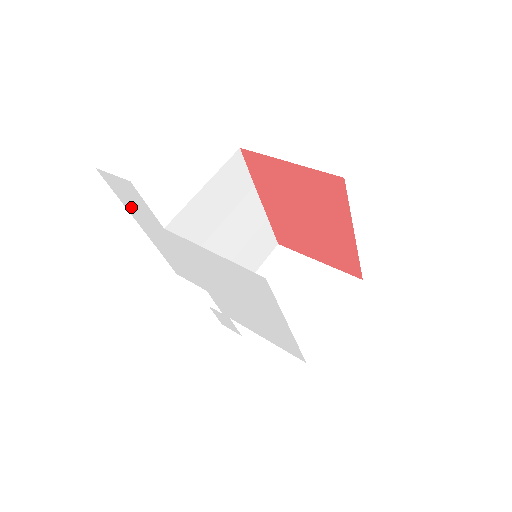
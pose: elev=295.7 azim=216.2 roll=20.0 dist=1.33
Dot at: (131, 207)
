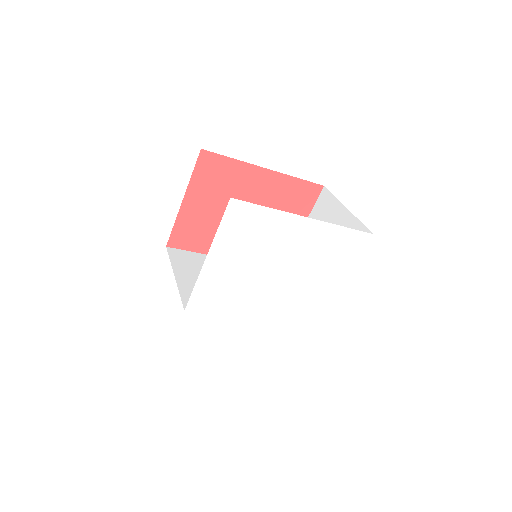
Dot at: (160, 342)
